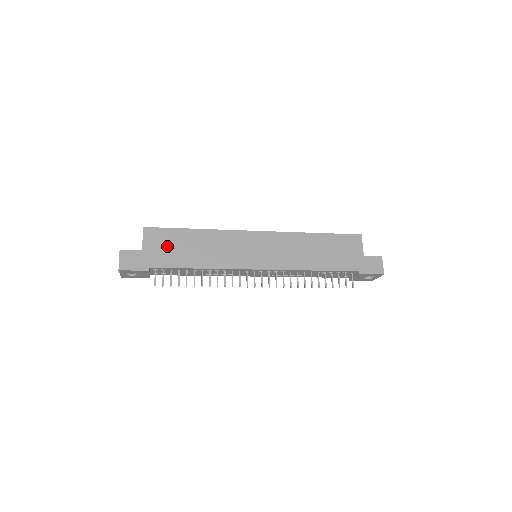
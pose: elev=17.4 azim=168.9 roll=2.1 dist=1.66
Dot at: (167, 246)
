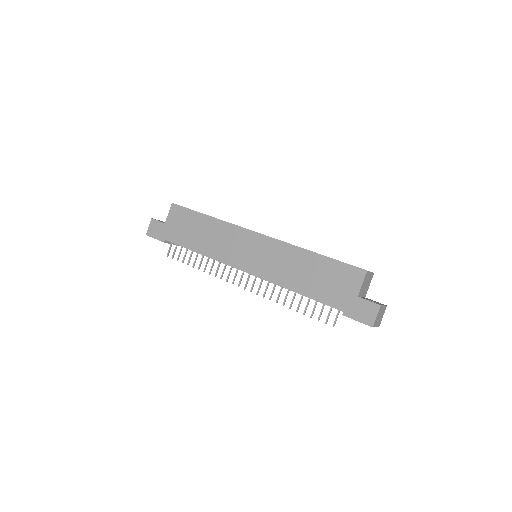
Dot at: (182, 225)
